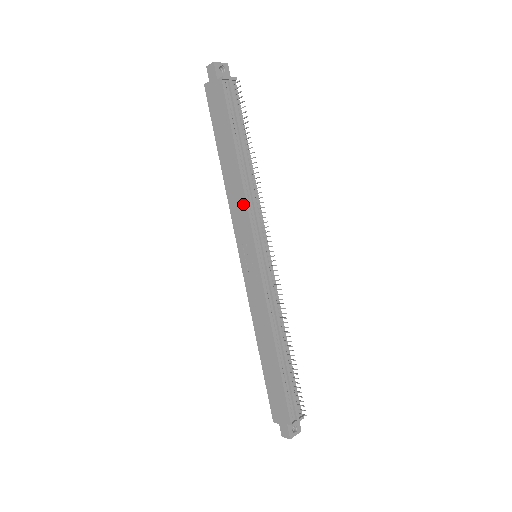
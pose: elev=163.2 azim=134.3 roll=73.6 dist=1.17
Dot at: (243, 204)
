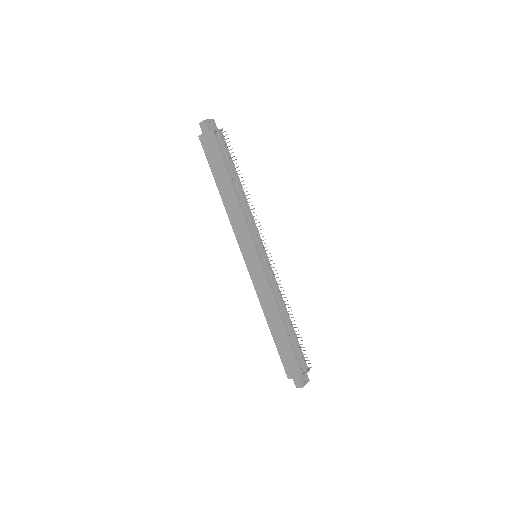
Dot at: (242, 219)
